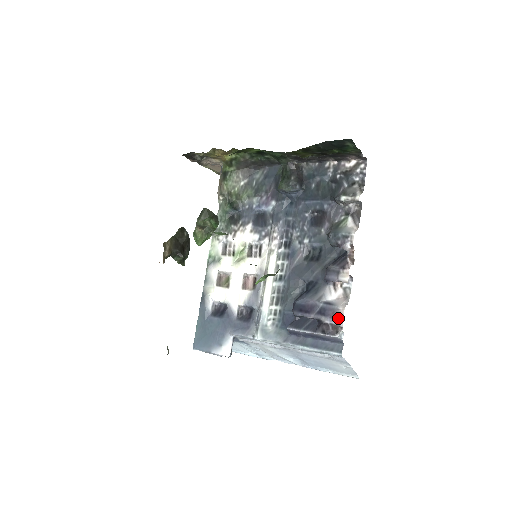
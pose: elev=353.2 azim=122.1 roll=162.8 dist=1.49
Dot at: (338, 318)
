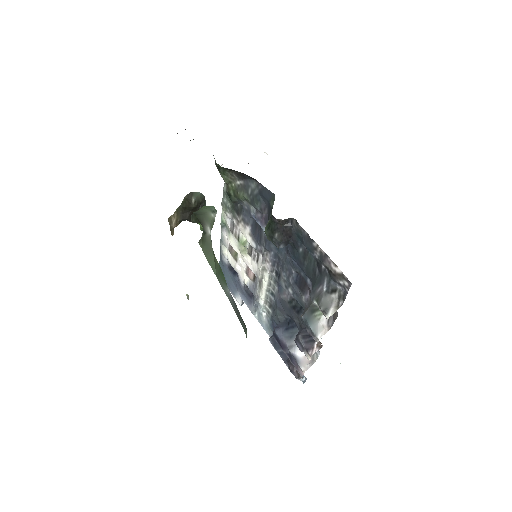
Dot at: (299, 373)
